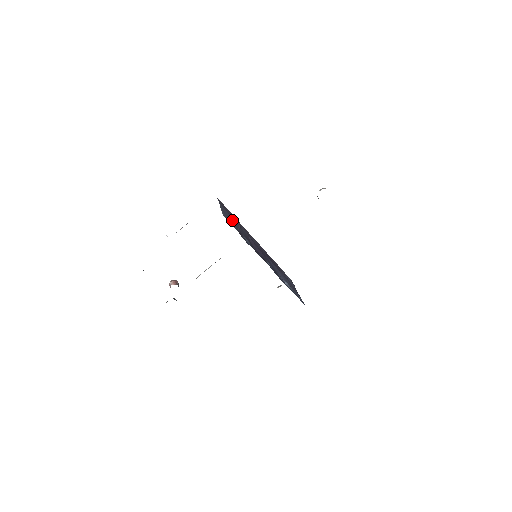
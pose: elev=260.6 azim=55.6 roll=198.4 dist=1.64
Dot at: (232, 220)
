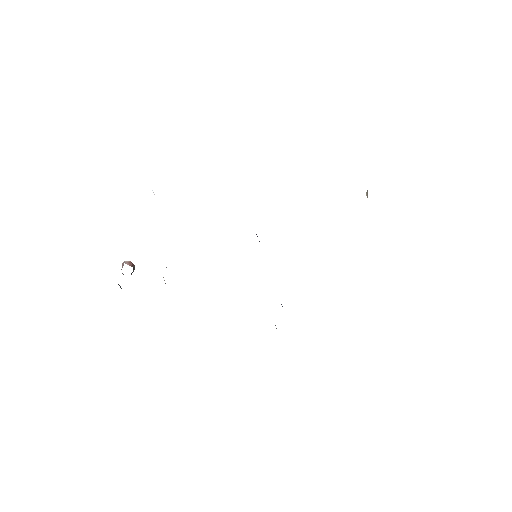
Dot at: occluded
